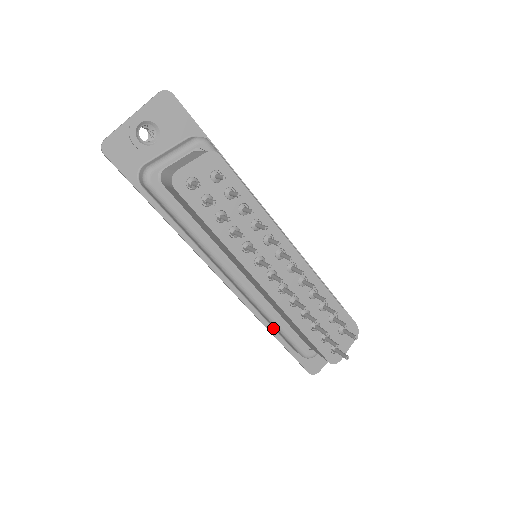
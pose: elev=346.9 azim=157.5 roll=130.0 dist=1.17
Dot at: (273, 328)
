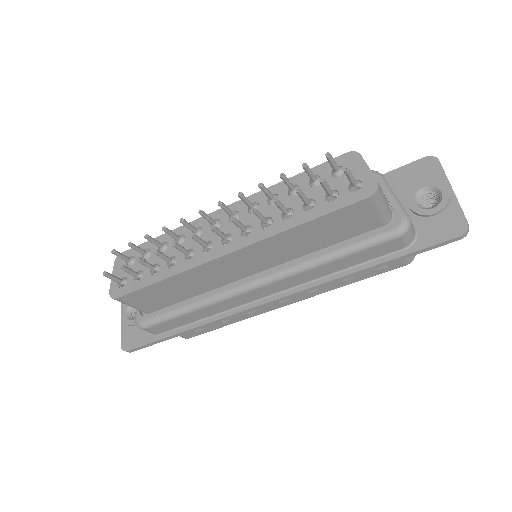
Dot at: (359, 265)
